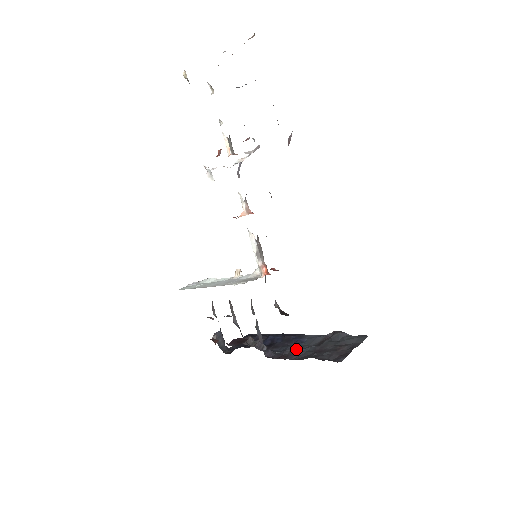
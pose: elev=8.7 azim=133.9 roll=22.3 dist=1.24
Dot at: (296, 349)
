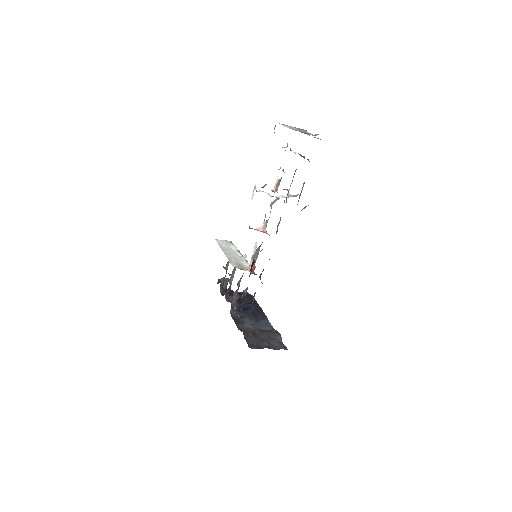
Dot at: (247, 323)
